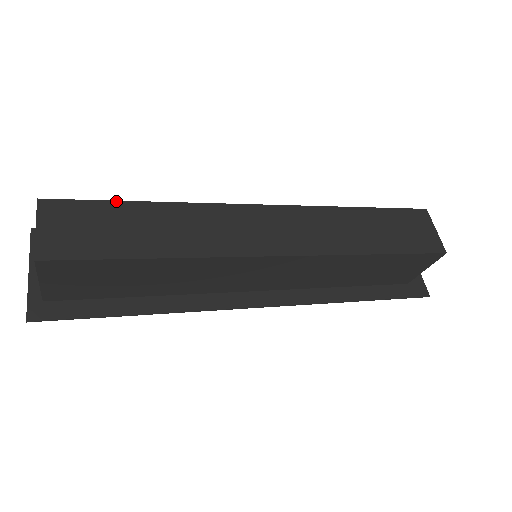
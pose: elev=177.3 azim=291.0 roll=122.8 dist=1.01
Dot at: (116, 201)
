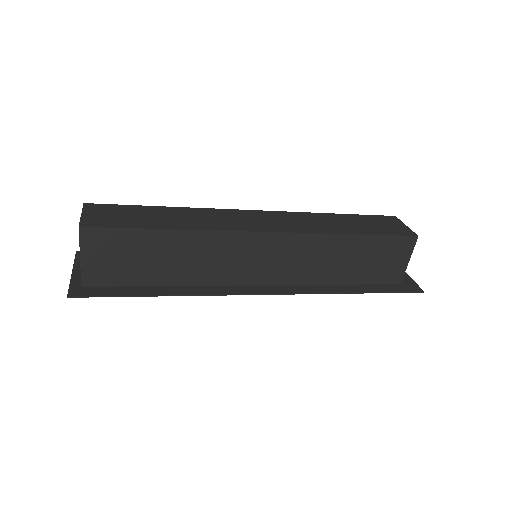
Dot at: (141, 206)
